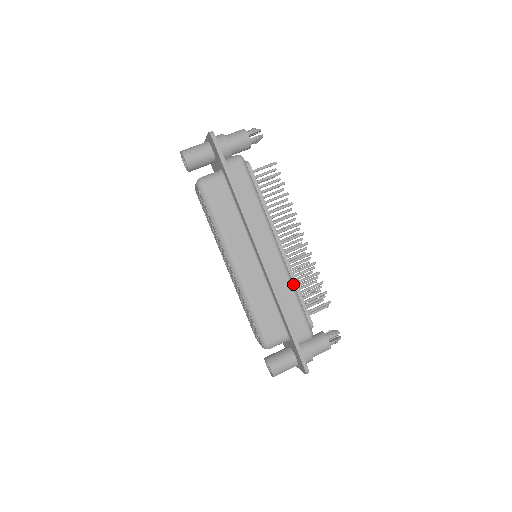
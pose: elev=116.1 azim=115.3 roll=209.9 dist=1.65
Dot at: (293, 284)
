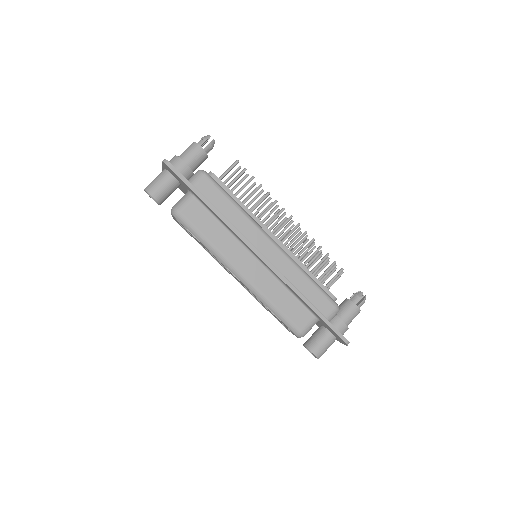
Dot at: (301, 269)
